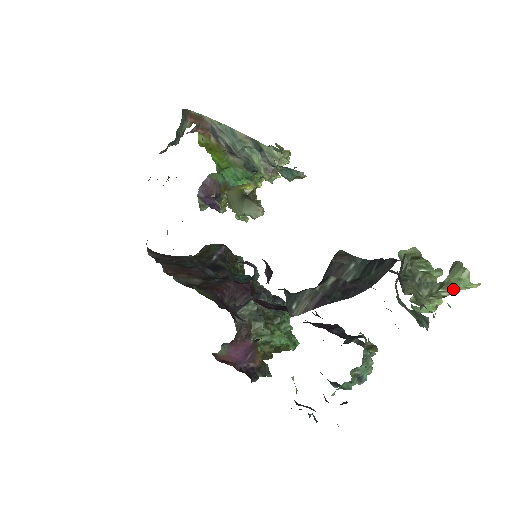
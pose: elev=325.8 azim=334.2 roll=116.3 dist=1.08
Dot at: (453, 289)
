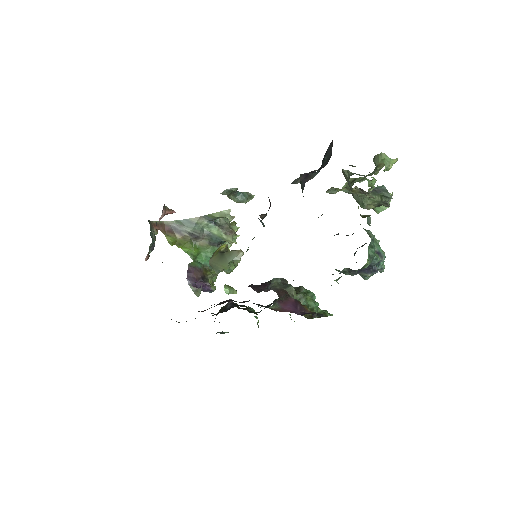
Dot at: (383, 165)
